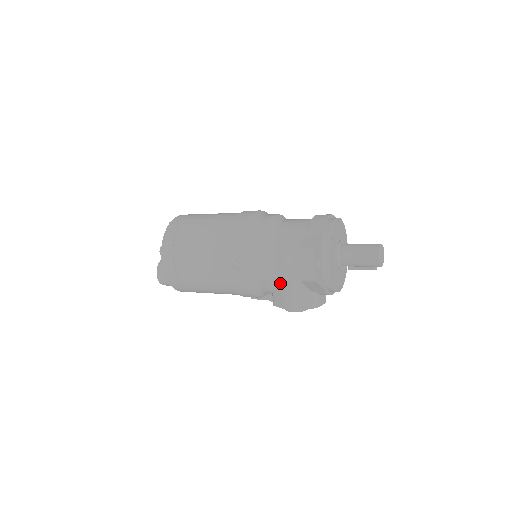
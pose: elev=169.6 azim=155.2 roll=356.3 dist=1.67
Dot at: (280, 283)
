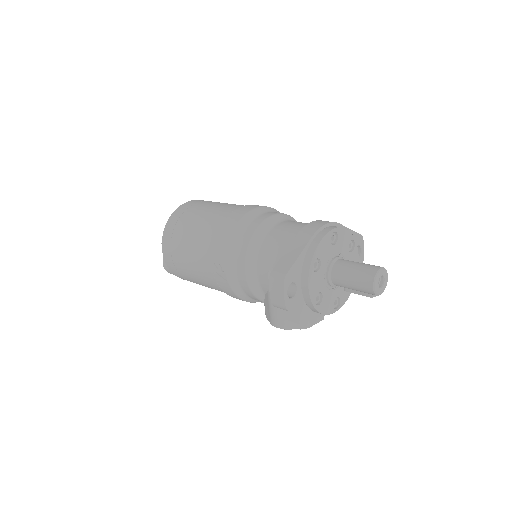
Dot at: (267, 297)
